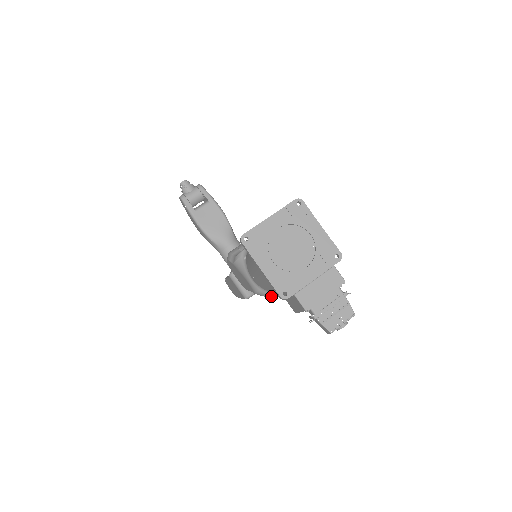
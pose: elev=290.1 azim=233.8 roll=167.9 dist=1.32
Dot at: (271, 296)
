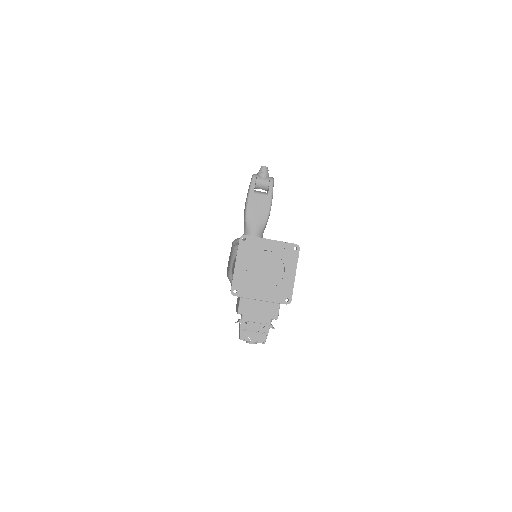
Dot at: occluded
